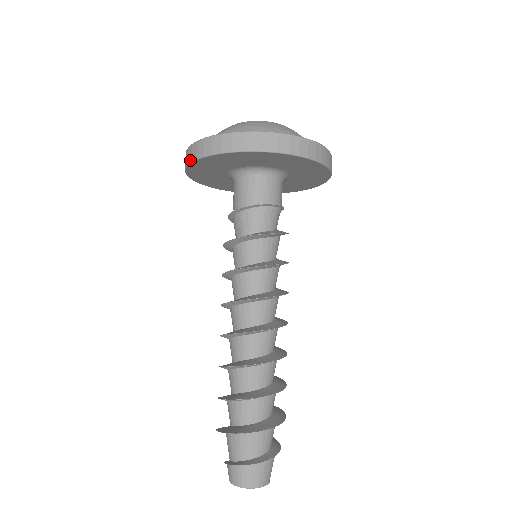
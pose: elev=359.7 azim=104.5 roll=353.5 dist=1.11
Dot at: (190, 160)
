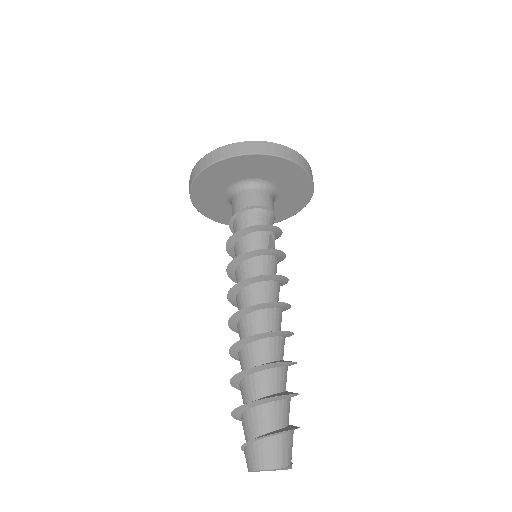
Dot at: (192, 202)
